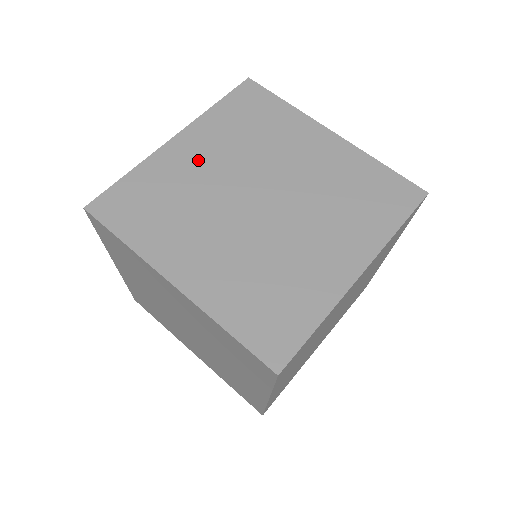
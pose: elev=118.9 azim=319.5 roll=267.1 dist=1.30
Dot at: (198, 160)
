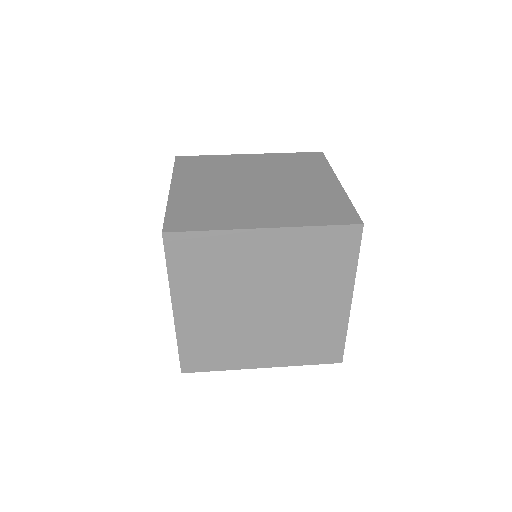
Dot at: (248, 163)
